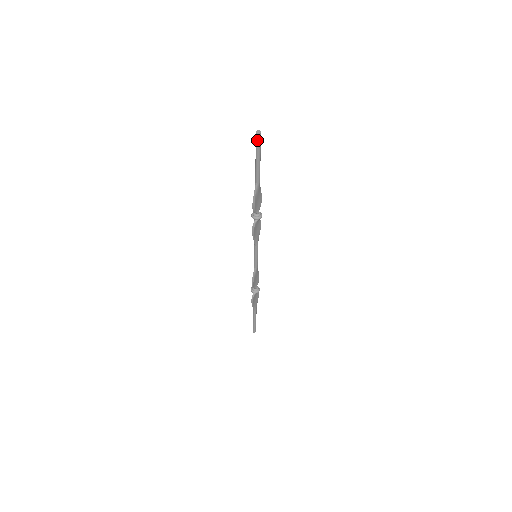
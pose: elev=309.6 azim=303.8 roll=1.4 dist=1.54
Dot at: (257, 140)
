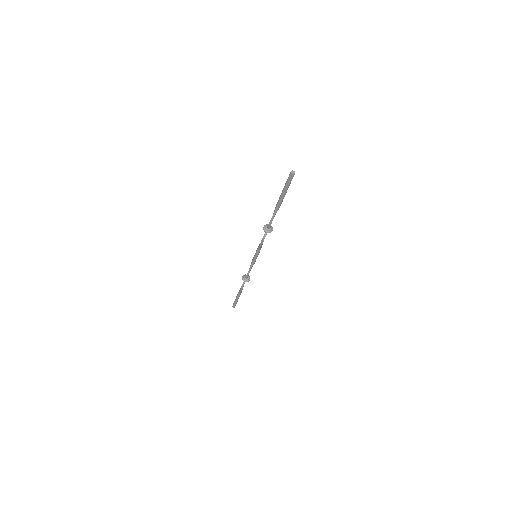
Dot at: (290, 179)
